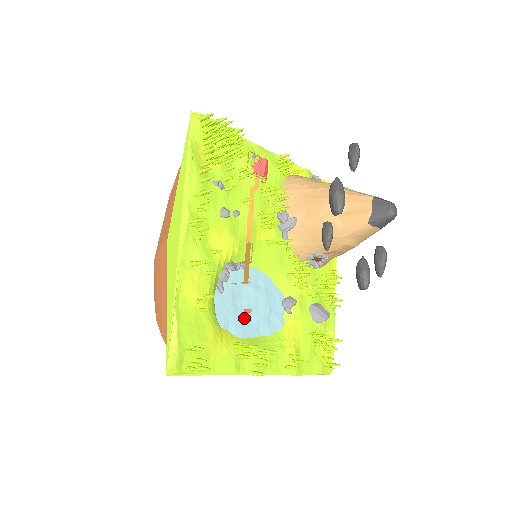
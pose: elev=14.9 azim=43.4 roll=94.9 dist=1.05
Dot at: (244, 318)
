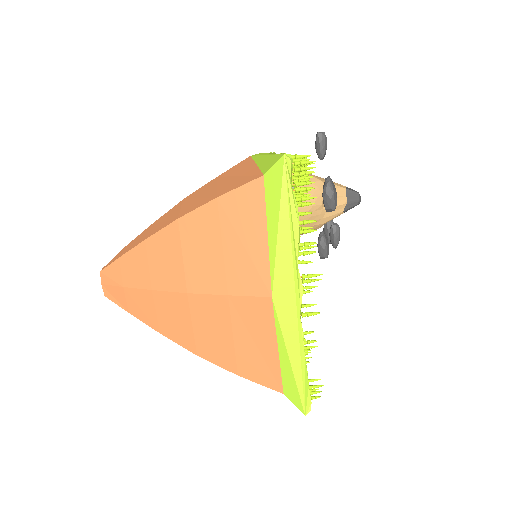
Dot at: occluded
